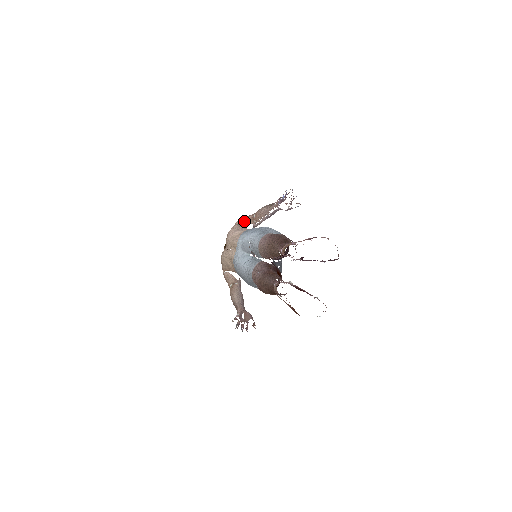
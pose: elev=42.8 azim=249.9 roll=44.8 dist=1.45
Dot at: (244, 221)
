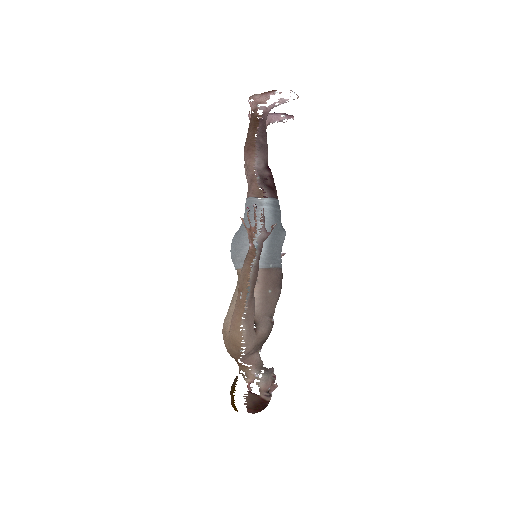
Dot at: occluded
